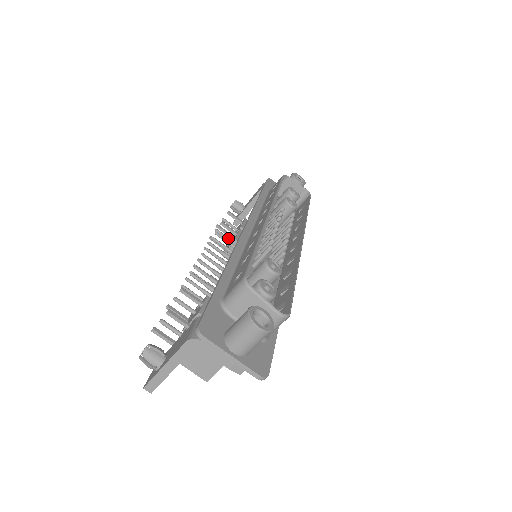
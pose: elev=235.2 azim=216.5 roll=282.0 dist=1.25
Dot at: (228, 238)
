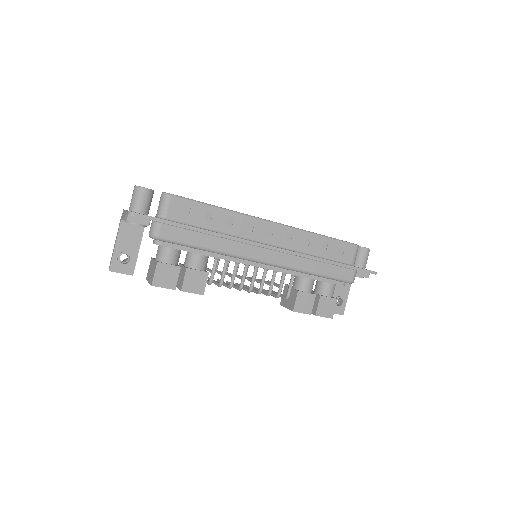
Dot at: occluded
